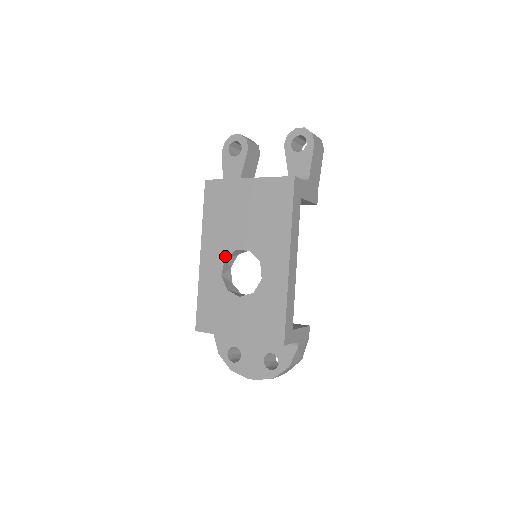
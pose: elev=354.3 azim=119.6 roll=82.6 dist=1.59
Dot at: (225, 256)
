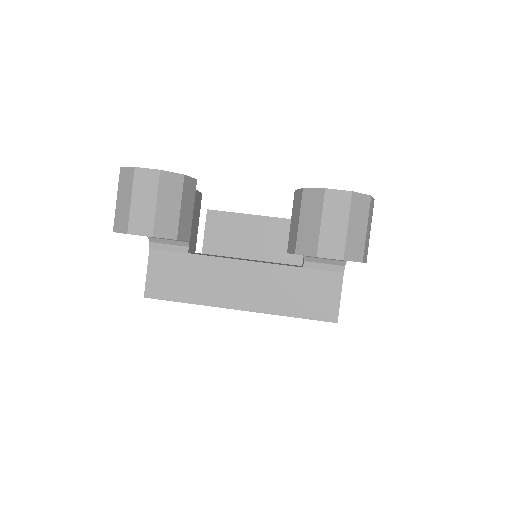
Dot at: occluded
